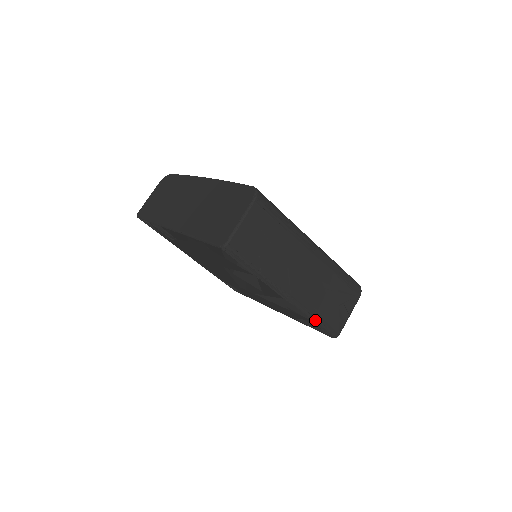
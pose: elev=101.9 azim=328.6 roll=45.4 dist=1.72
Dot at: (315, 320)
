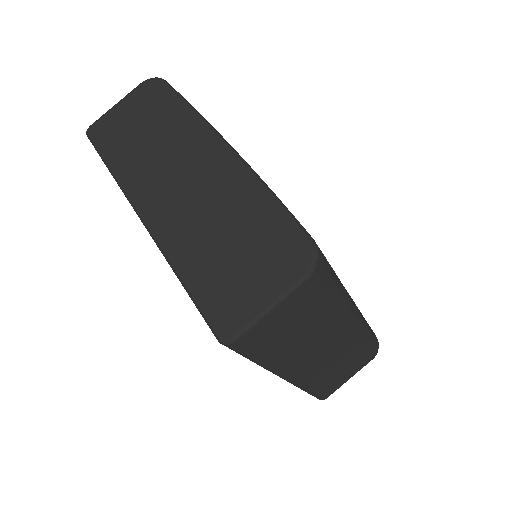
Dot at: (308, 391)
